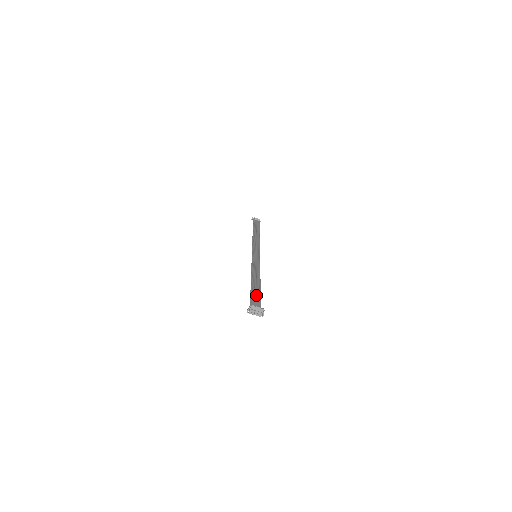
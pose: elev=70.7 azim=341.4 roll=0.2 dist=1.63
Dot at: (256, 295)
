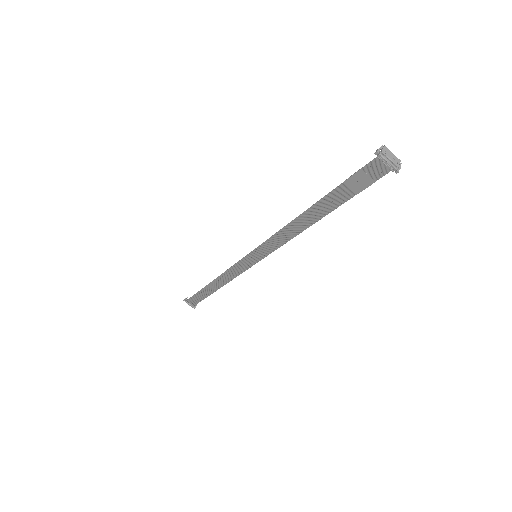
Dot at: (343, 194)
